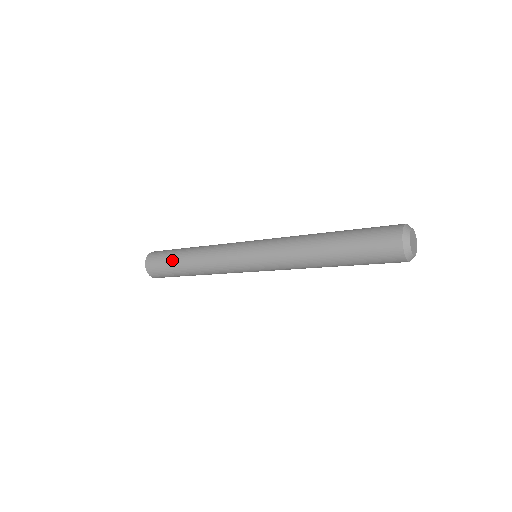
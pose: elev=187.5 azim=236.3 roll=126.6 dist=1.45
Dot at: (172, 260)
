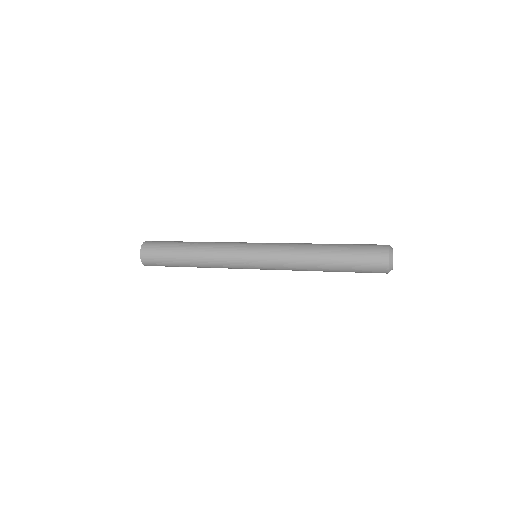
Dot at: (172, 250)
